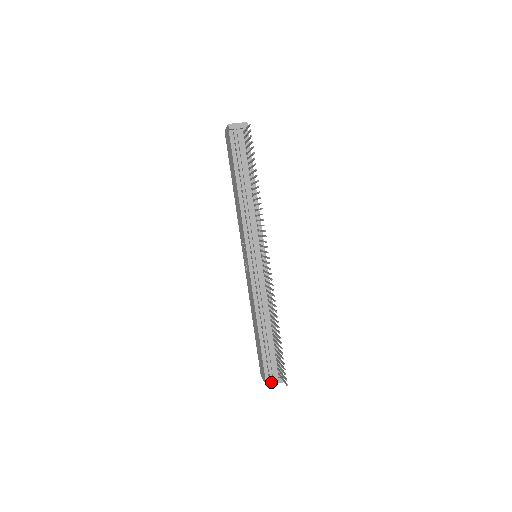
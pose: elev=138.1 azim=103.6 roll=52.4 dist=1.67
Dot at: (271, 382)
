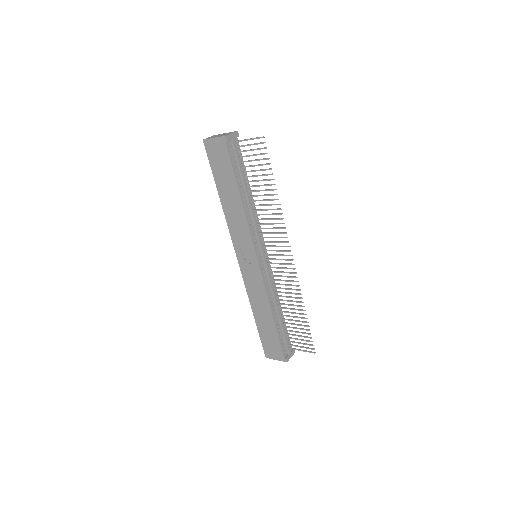
Dot at: (289, 358)
